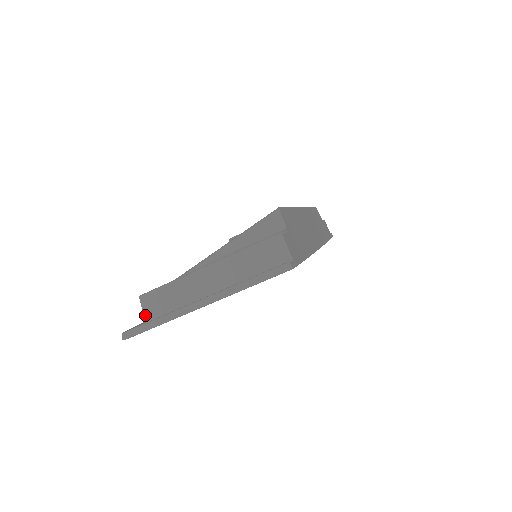
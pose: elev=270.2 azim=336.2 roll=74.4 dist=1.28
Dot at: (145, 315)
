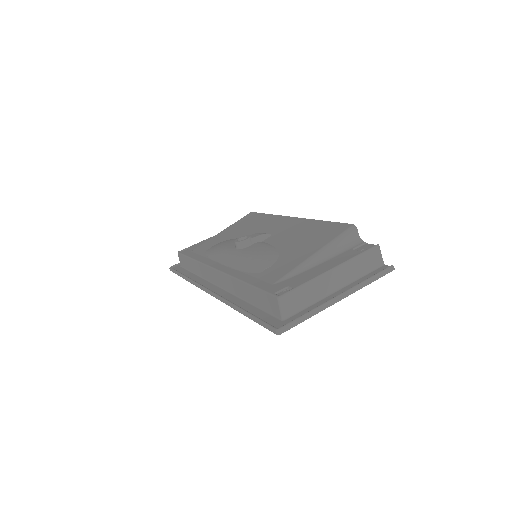
Dot at: (283, 312)
